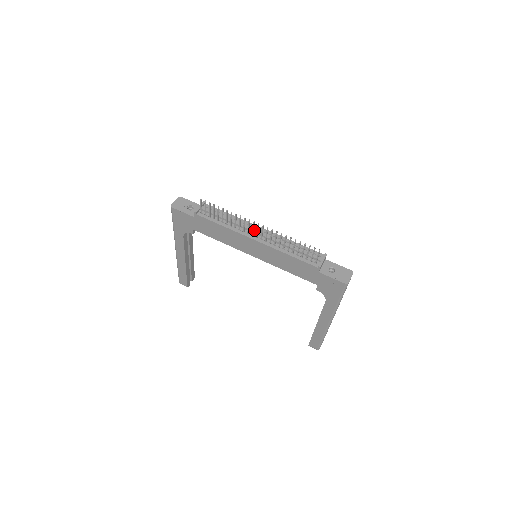
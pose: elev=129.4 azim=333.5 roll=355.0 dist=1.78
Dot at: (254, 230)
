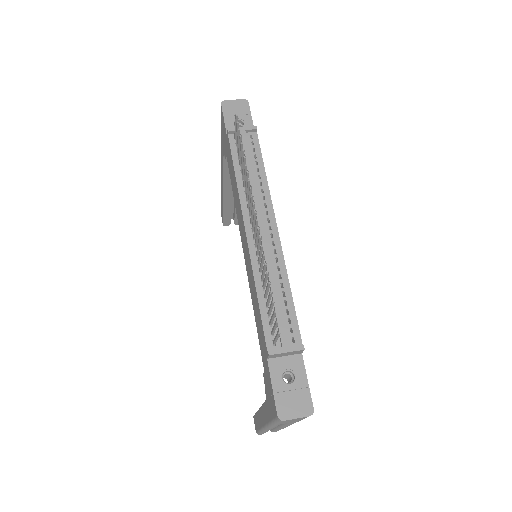
Dot at: (260, 218)
